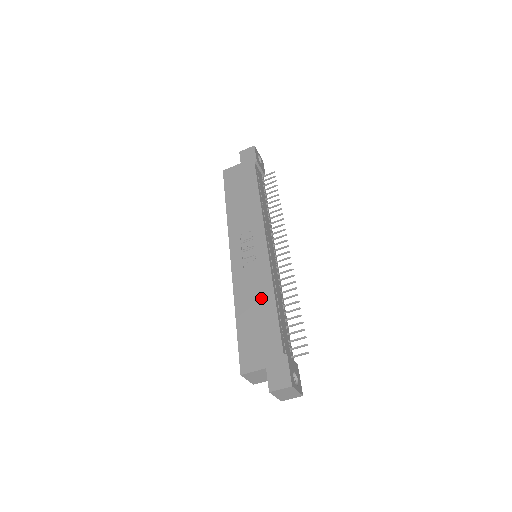
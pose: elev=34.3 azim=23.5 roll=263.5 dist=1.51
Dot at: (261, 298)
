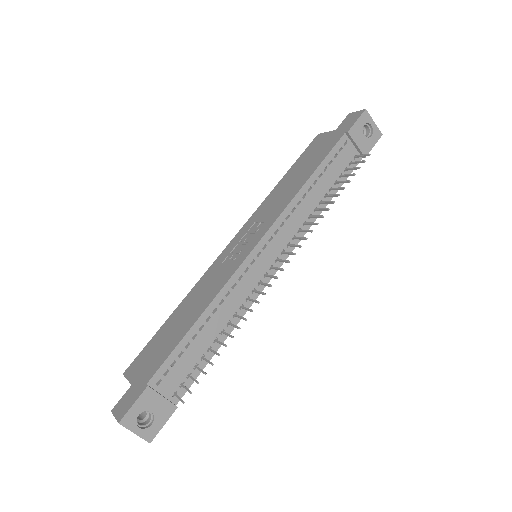
Dot at: (196, 307)
